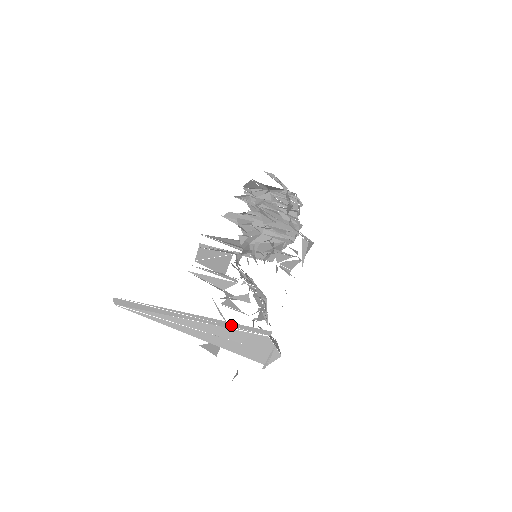
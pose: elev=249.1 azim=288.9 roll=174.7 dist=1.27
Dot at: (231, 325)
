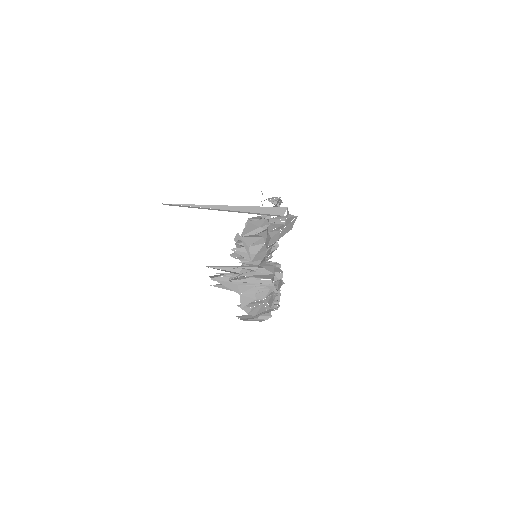
Dot at: (251, 213)
